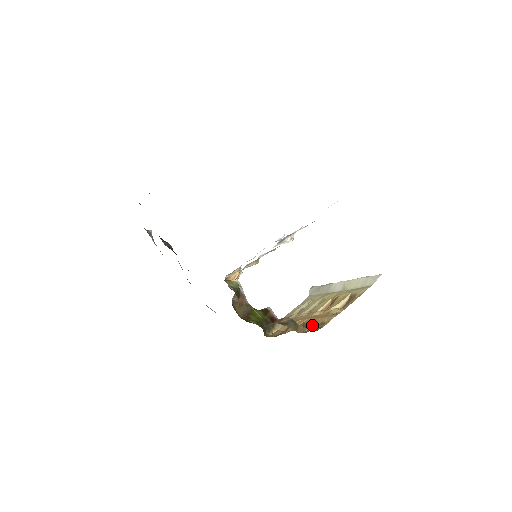
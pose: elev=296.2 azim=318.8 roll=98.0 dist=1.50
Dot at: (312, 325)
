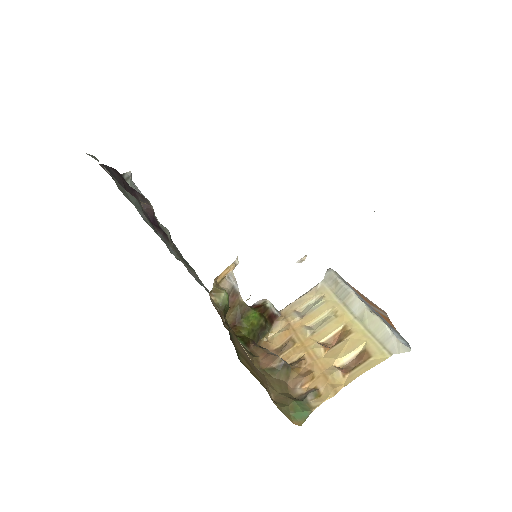
Dot at: (306, 381)
